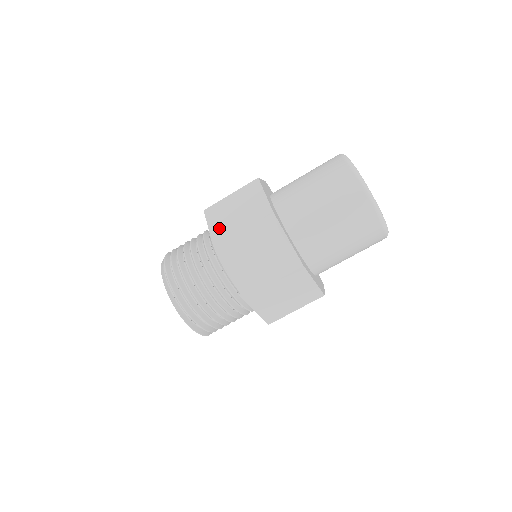
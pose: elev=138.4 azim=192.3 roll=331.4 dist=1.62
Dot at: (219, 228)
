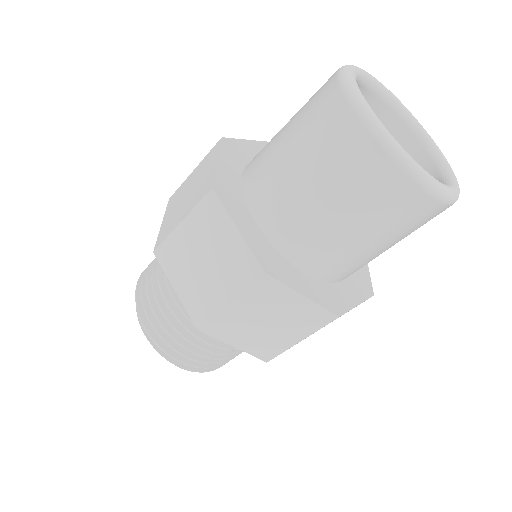
Dot at: (190, 293)
